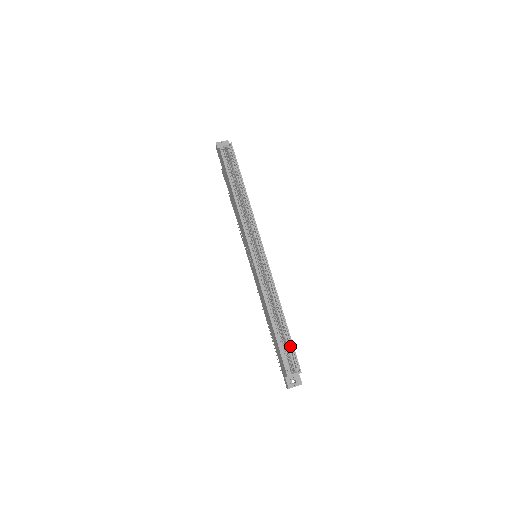
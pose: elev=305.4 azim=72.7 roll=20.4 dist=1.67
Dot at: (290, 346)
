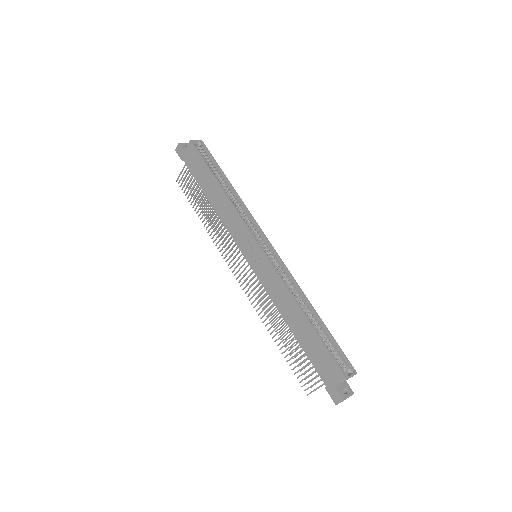
Dot at: (334, 345)
